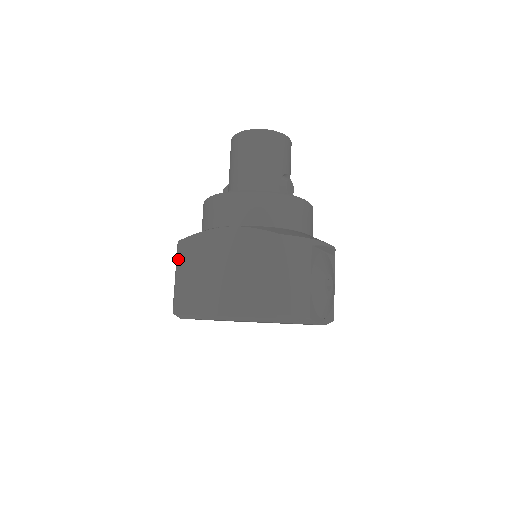
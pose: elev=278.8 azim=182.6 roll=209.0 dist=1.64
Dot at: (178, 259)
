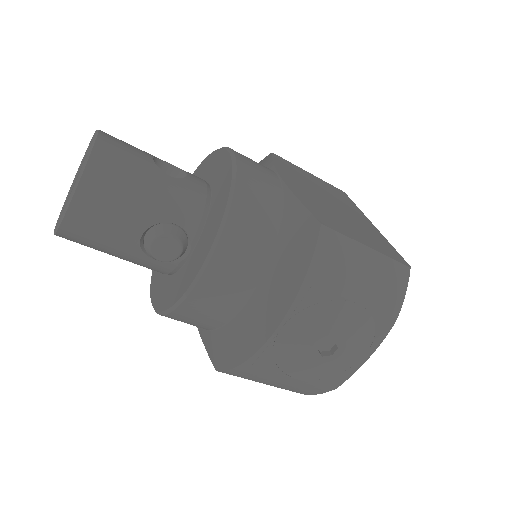
Dot at: occluded
